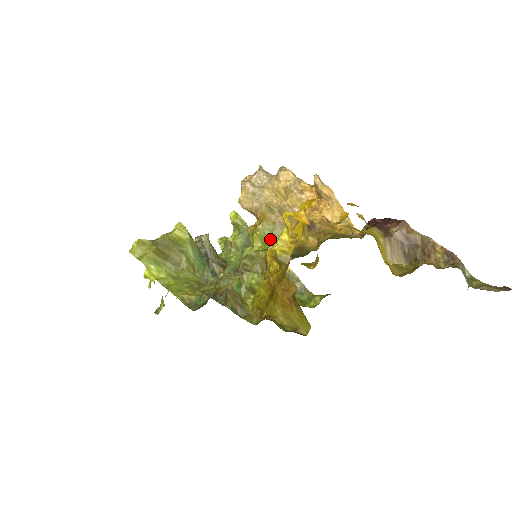
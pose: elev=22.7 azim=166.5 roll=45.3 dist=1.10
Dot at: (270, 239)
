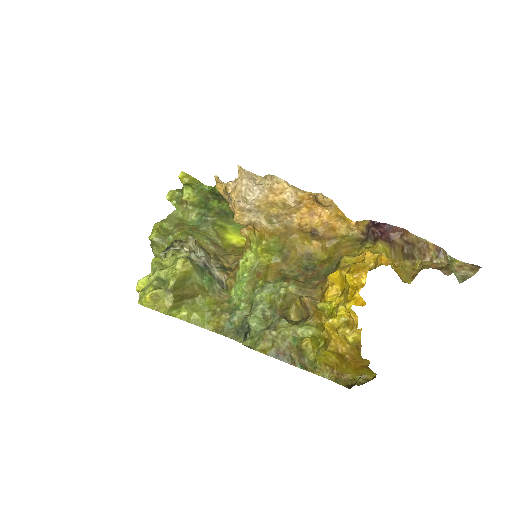
Dot at: (276, 250)
